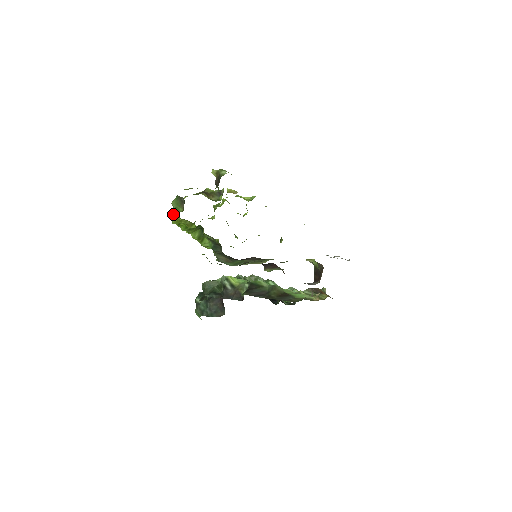
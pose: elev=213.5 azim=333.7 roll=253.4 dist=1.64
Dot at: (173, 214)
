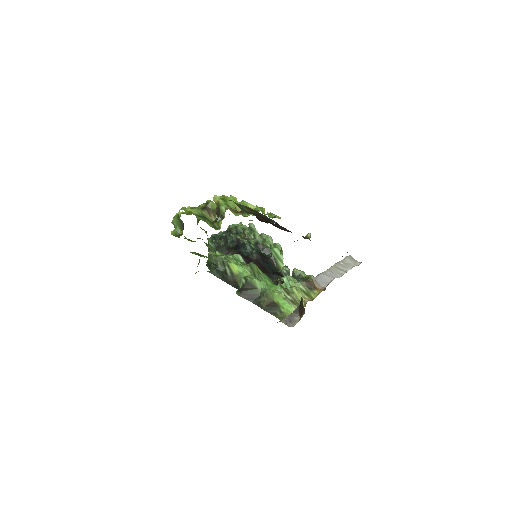
Dot at: (173, 234)
